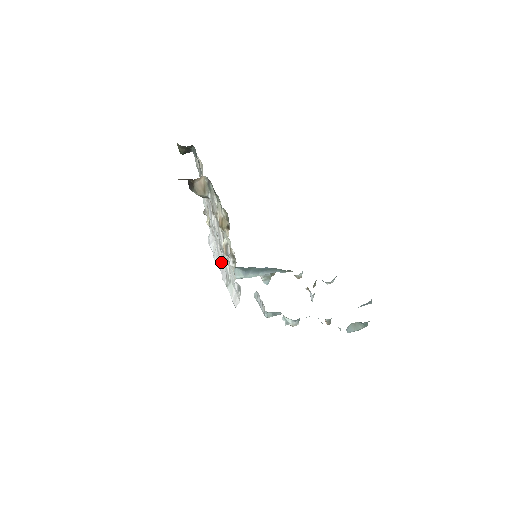
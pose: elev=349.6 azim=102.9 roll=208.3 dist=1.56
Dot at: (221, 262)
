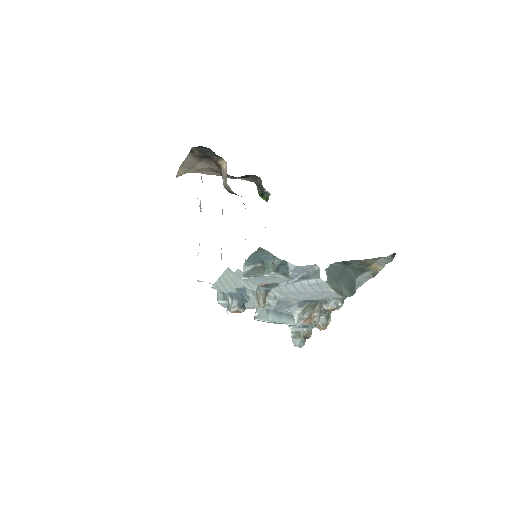
Dot at: occluded
